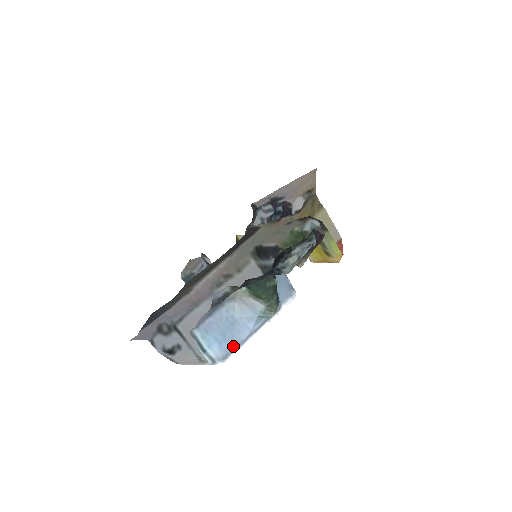
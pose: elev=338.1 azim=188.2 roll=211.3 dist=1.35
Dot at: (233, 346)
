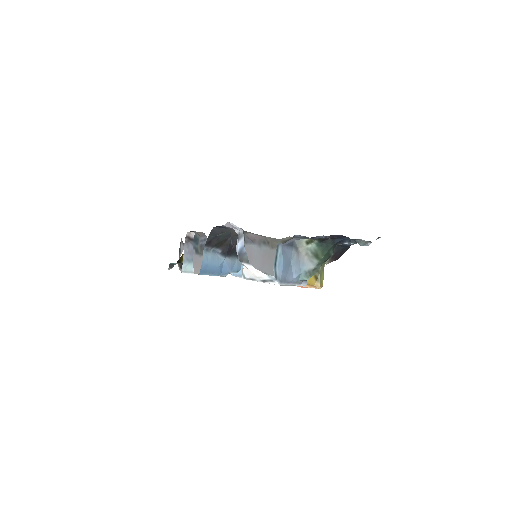
Dot at: (285, 279)
